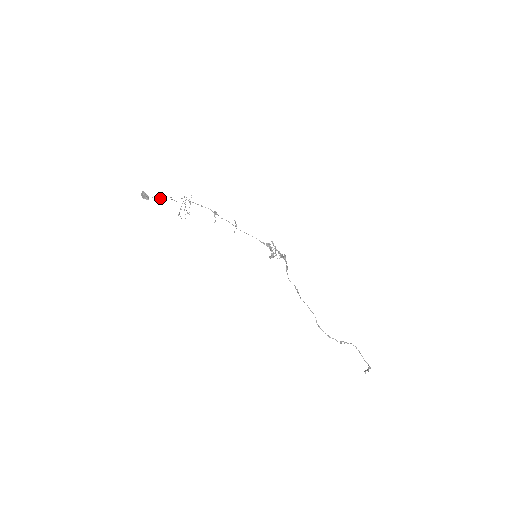
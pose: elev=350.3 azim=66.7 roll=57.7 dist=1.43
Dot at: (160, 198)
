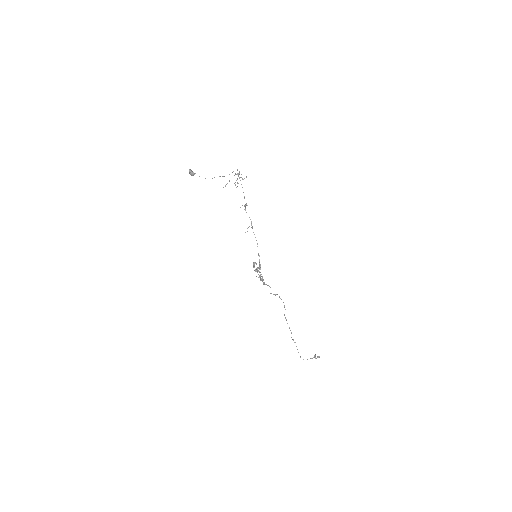
Dot at: occluded
